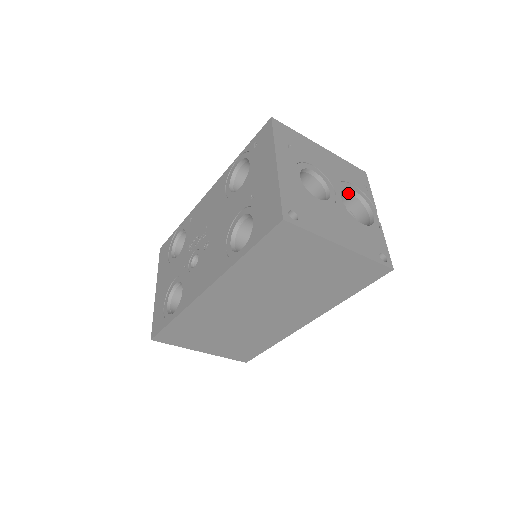
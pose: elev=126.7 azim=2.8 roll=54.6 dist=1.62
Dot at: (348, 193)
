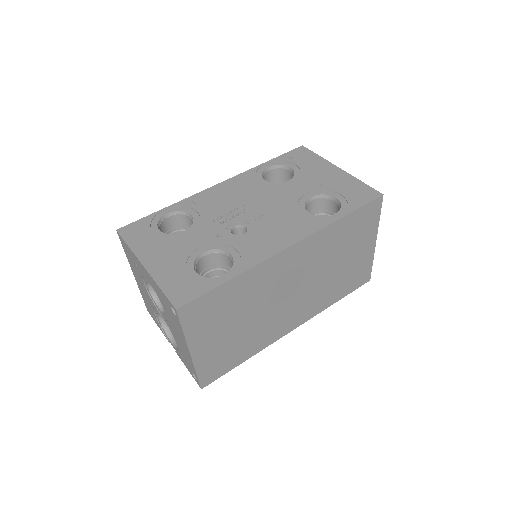
Dot at: occluded
